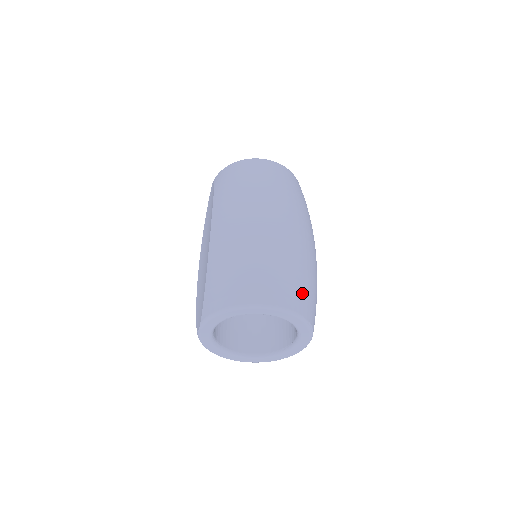
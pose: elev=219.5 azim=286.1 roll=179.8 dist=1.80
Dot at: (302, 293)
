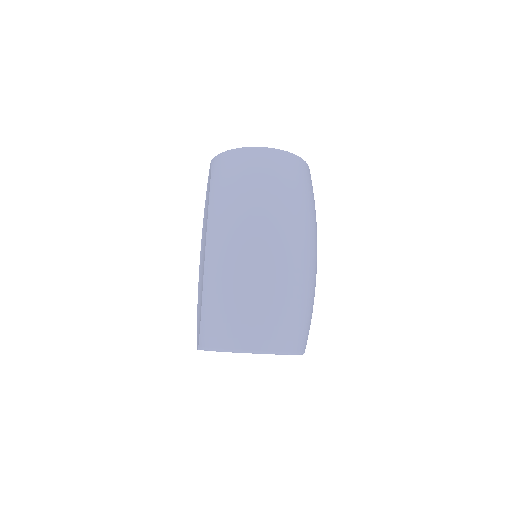
Dot at: (293, 329)
